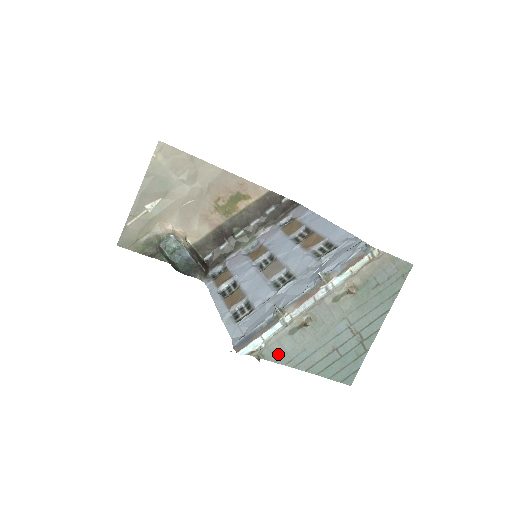
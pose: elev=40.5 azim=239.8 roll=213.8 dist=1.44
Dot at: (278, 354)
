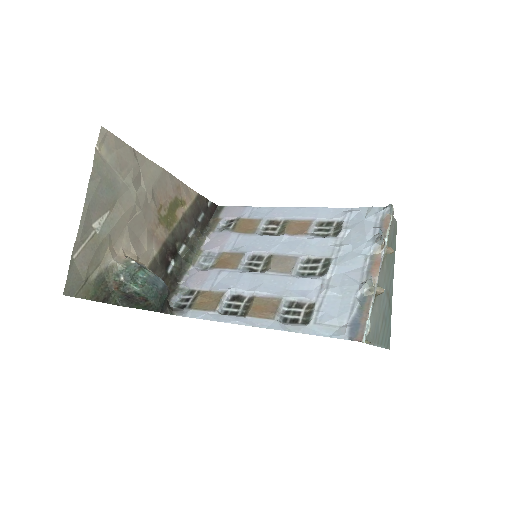
Dot at: (370, 334)
